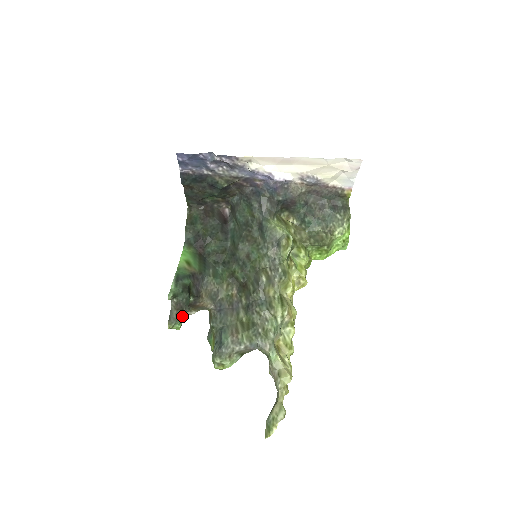
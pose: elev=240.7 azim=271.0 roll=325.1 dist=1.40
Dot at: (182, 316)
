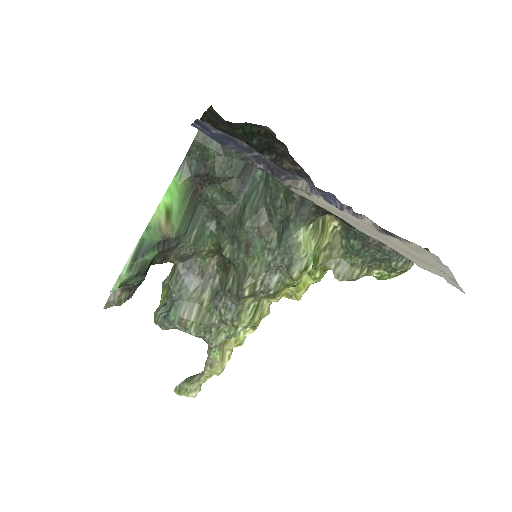
Dot at: (126, 299)
